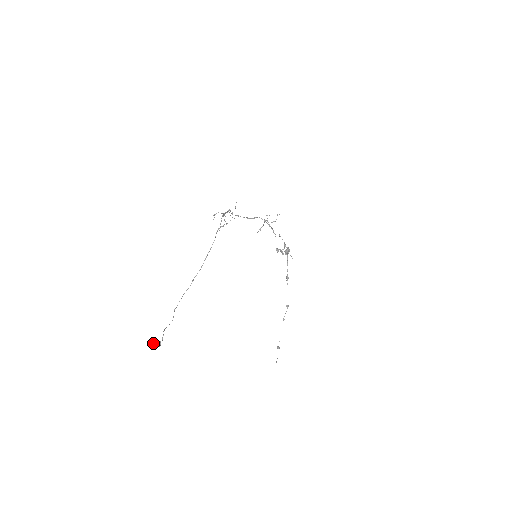
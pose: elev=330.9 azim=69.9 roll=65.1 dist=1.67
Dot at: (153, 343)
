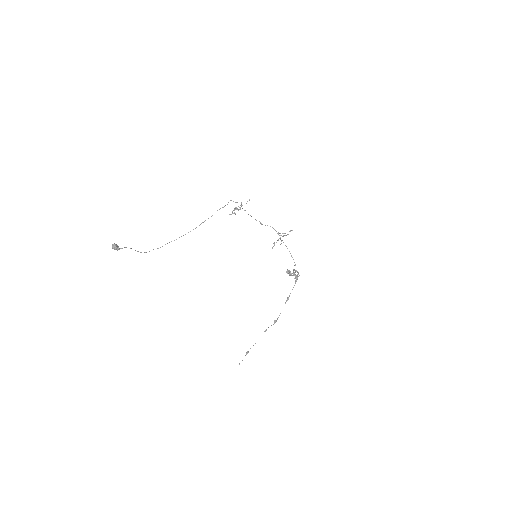
Dot at: (112, 244)
